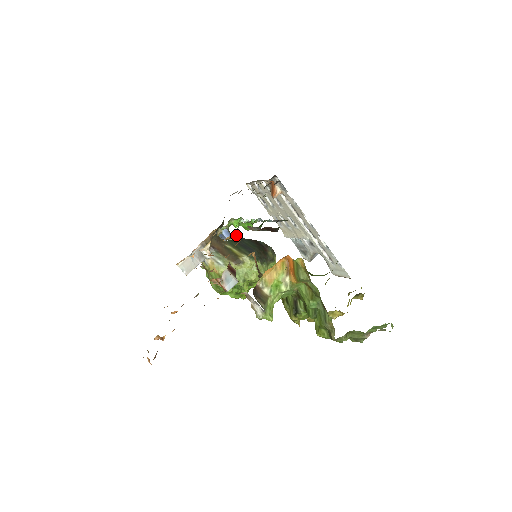
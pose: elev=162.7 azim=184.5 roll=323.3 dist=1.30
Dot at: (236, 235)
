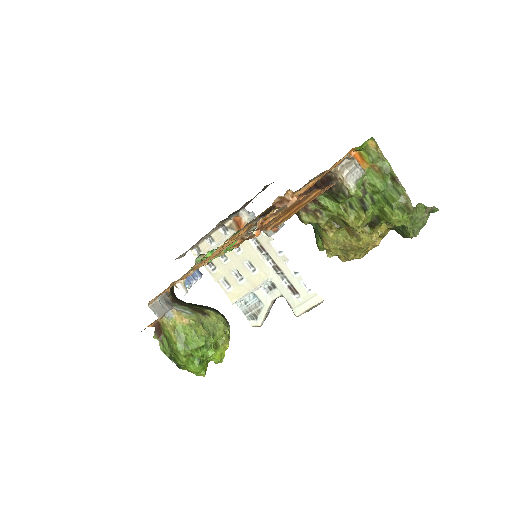
Dot at: occluded
